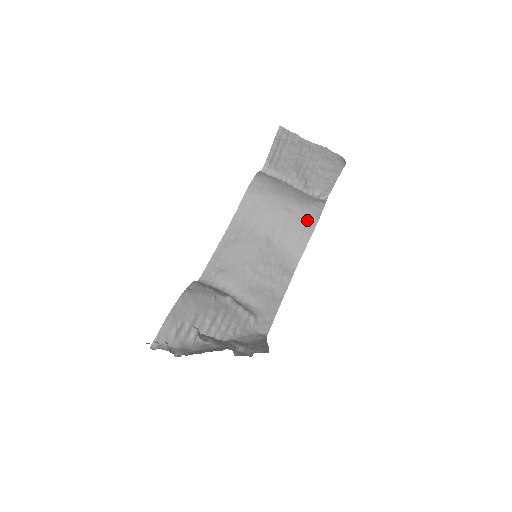
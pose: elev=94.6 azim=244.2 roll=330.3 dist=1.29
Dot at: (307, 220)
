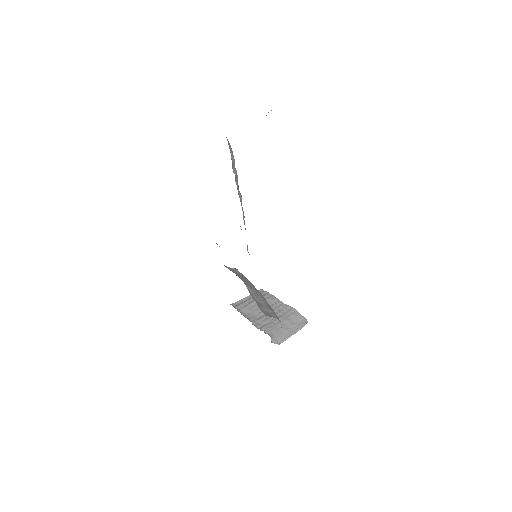
Dot at: occluded
